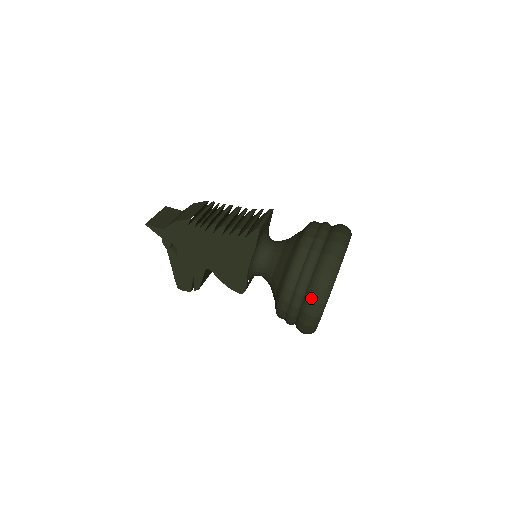
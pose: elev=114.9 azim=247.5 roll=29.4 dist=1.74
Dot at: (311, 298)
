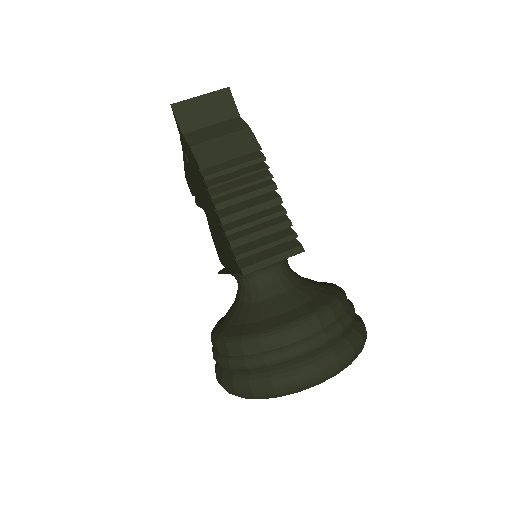
Dot at: (223, 380)
